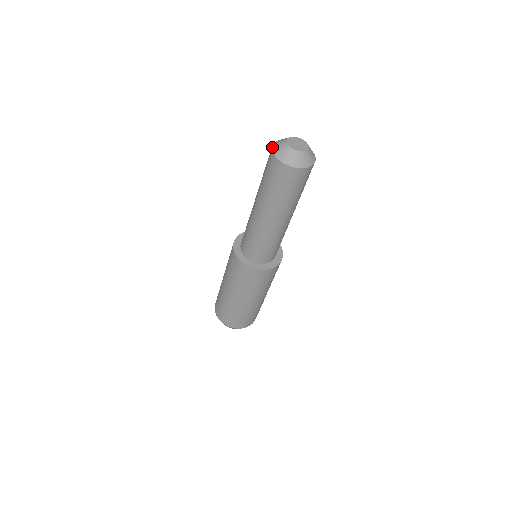
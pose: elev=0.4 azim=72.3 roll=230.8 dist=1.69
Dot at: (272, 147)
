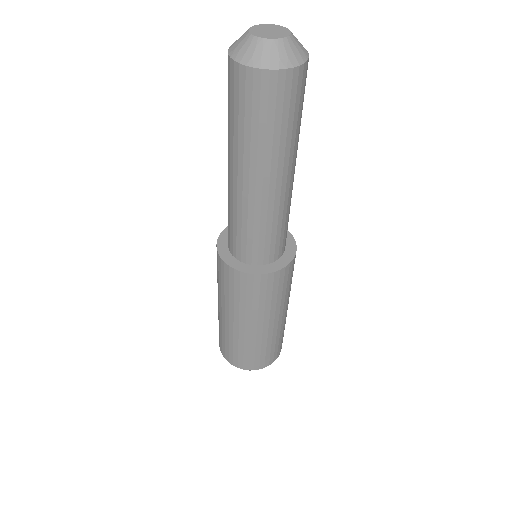
Dot at: occluded
